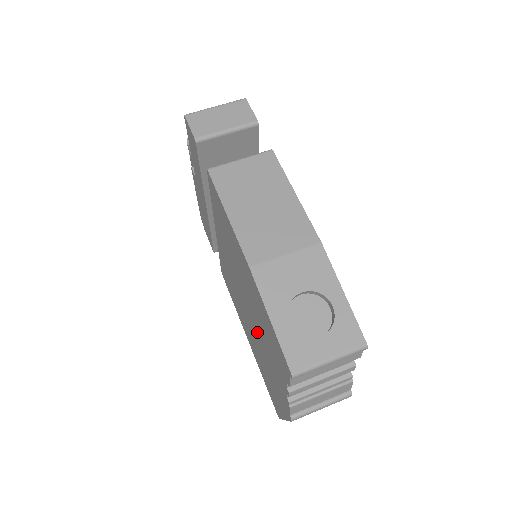
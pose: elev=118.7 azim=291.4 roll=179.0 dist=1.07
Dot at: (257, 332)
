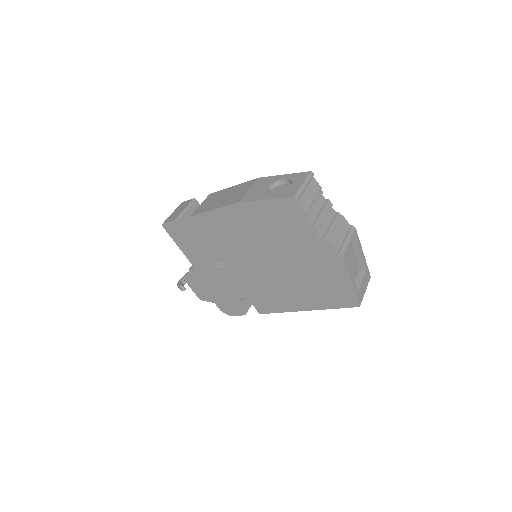
Dot at: (286, 256)
